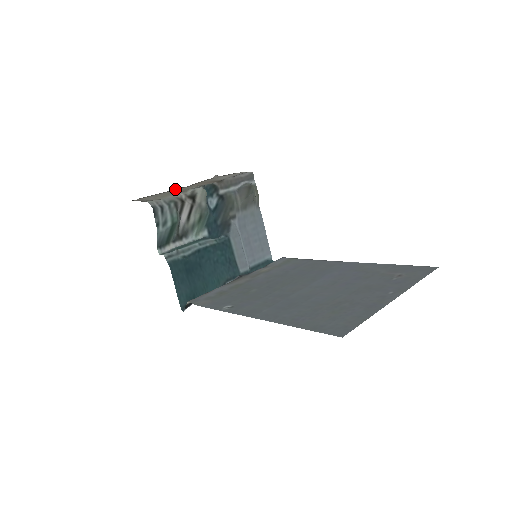
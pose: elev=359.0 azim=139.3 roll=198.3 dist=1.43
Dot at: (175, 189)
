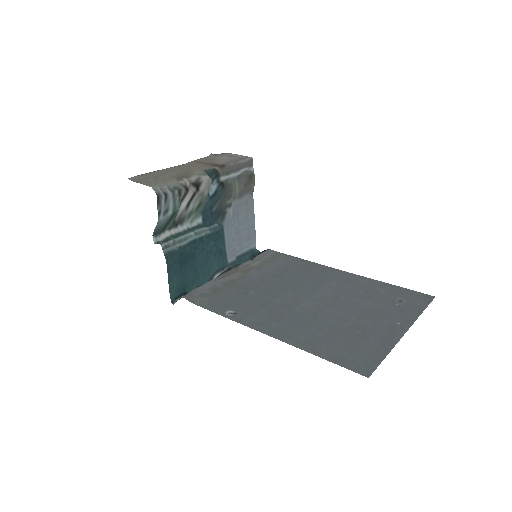
Dot at: (172, 167)
